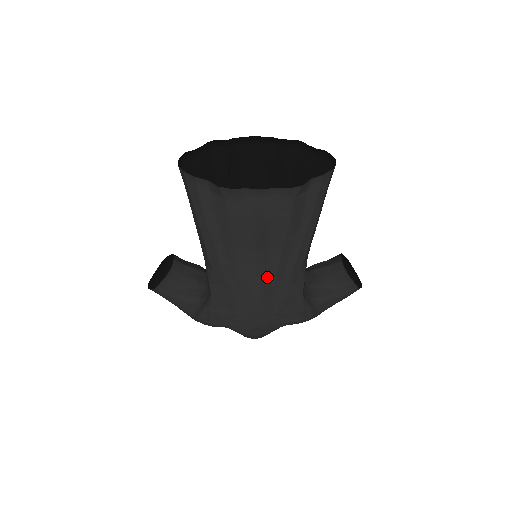
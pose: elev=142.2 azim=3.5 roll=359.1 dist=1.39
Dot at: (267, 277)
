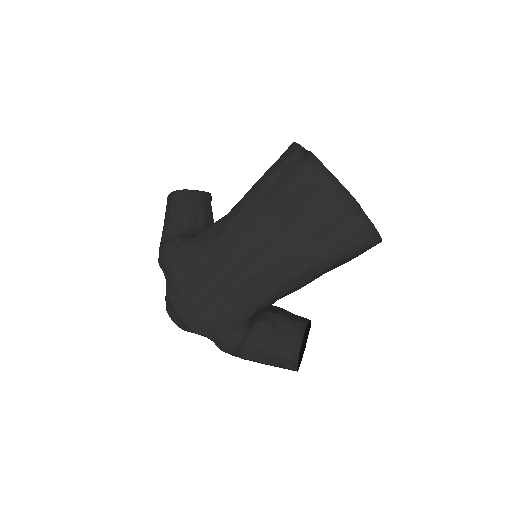
Dot at: (255, 255)
